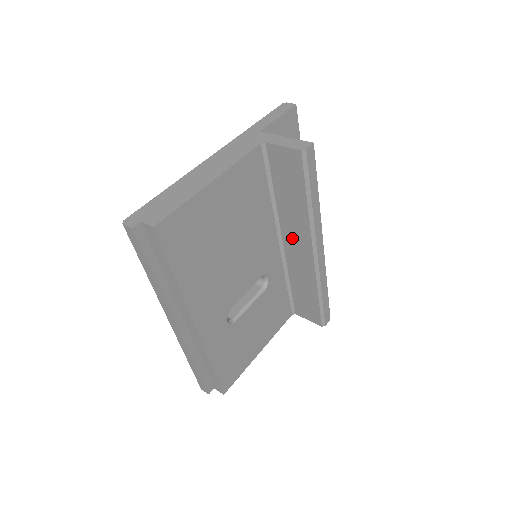
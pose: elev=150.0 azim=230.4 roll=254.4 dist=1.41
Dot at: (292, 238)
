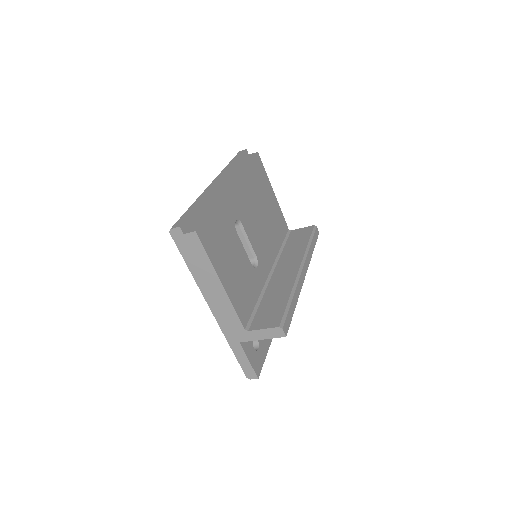
Dot at: (284, 266)
